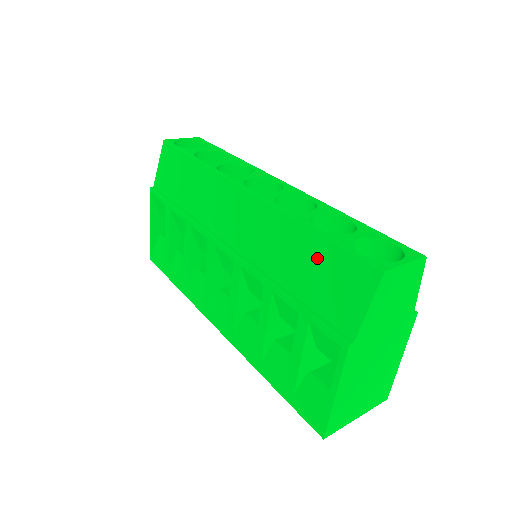
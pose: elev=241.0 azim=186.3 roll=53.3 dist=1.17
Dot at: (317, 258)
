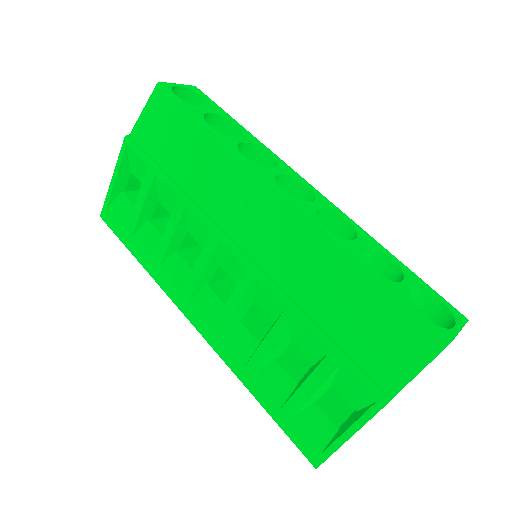
Dot at: (367, 302)
